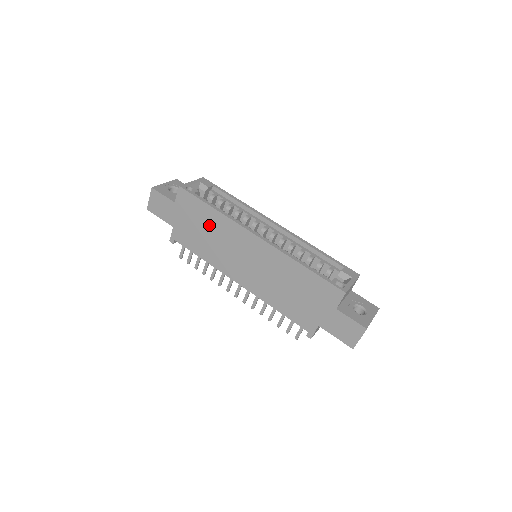
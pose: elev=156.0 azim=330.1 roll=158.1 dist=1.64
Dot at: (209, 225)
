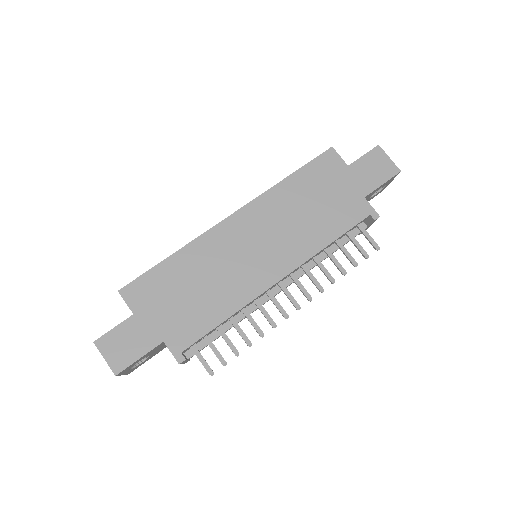
Dot at: (188, 276)
